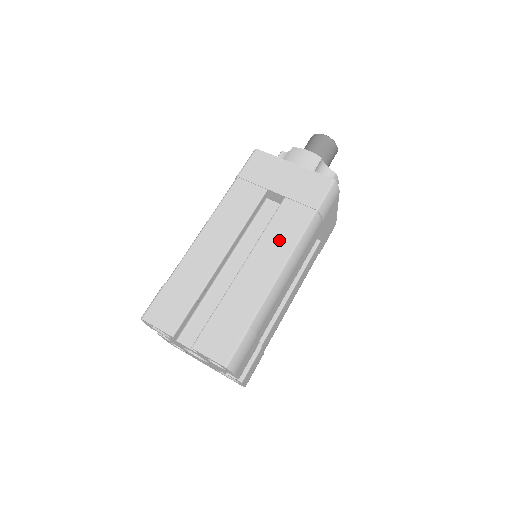
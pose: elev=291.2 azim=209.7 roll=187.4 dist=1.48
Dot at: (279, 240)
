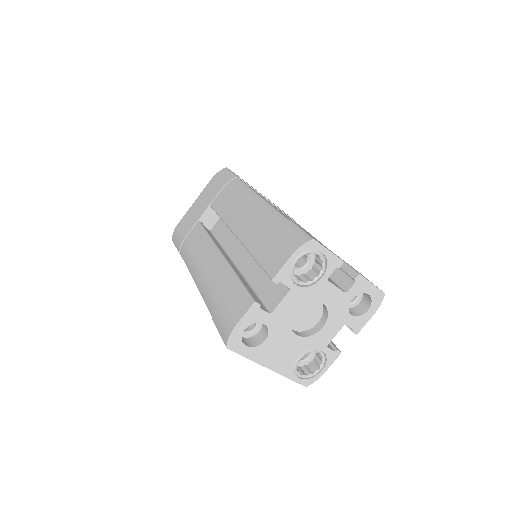
Dot at: occluded
